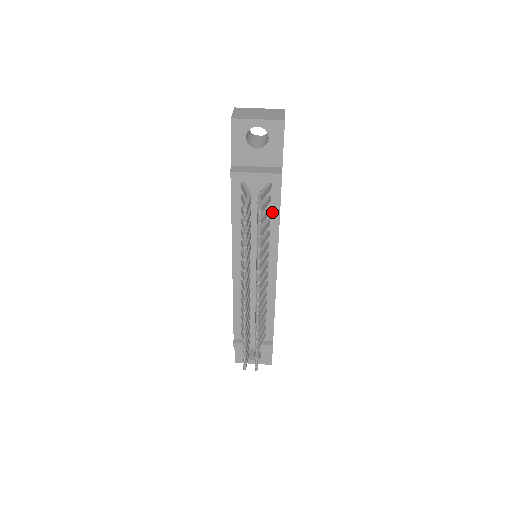
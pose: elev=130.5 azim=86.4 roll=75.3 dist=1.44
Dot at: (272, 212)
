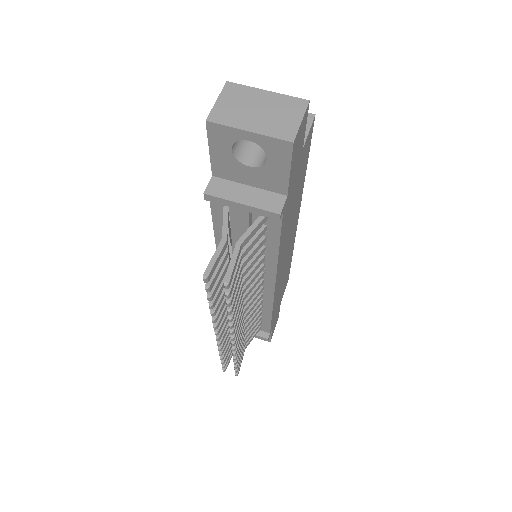
Dot at: (268, 241)
